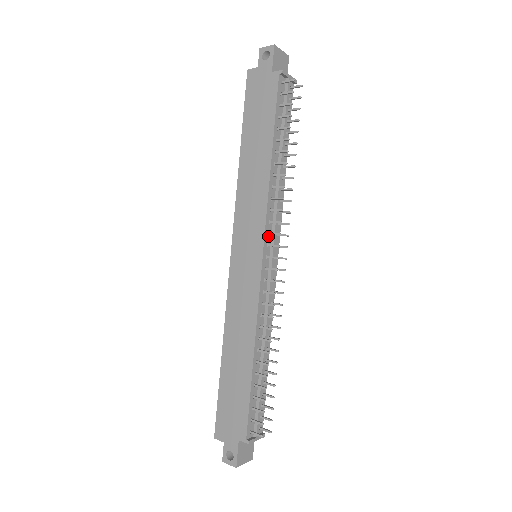
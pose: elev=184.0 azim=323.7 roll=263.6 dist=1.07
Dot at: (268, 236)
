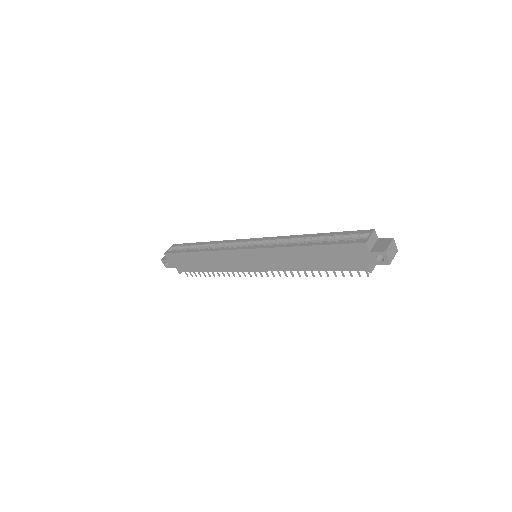
Dot at: occluded
